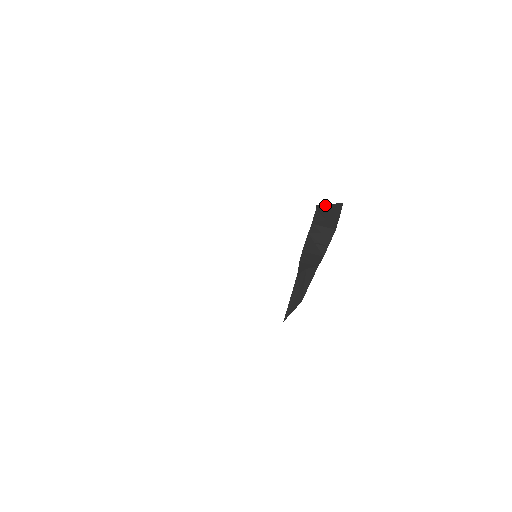
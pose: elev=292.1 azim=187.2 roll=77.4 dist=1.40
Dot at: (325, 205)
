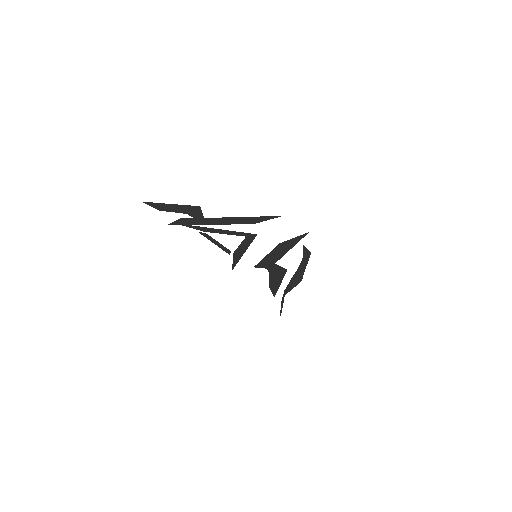
Dot at: (306, 249)
